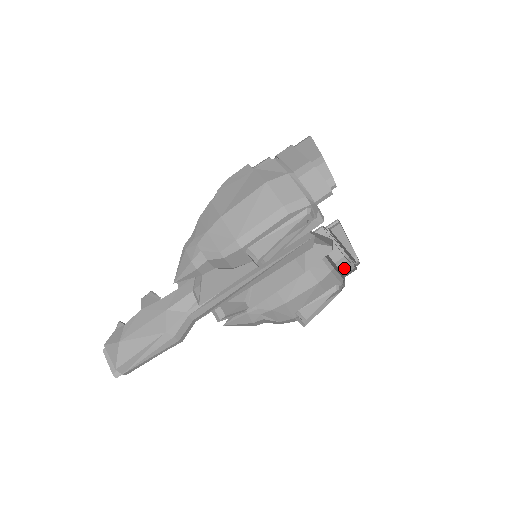
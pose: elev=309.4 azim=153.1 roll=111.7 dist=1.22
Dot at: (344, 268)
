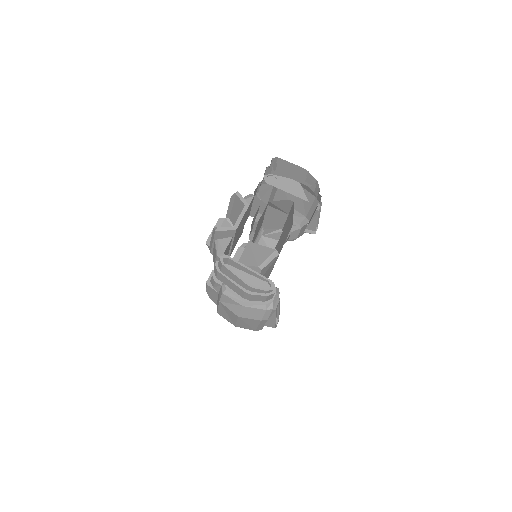
Dot at: (310, 183)
